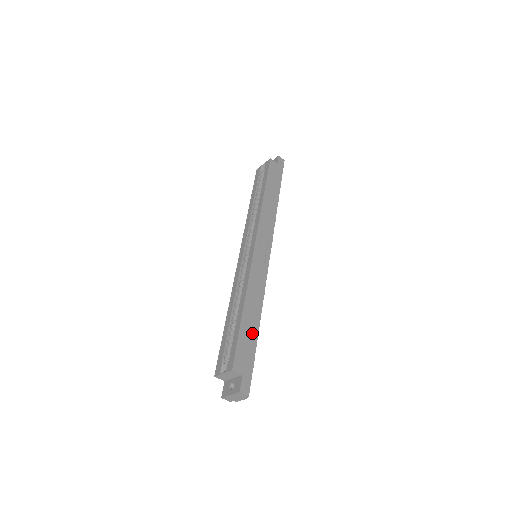
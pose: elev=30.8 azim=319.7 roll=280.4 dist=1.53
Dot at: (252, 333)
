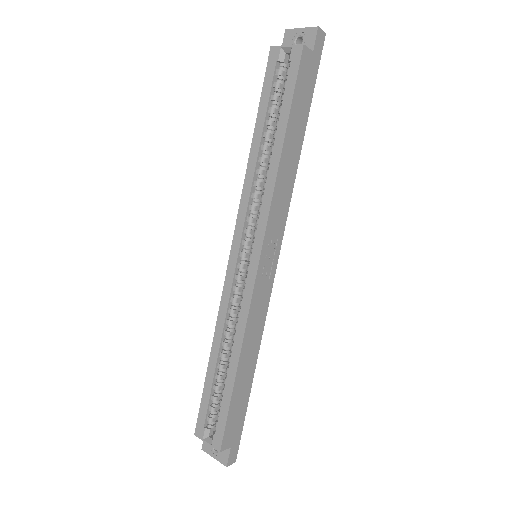
Dot at: (245, 392)
